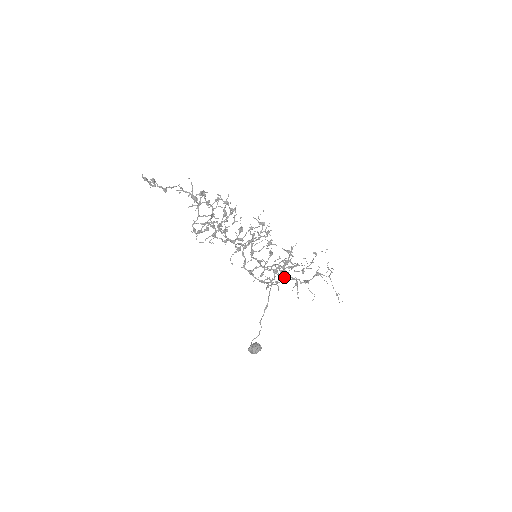
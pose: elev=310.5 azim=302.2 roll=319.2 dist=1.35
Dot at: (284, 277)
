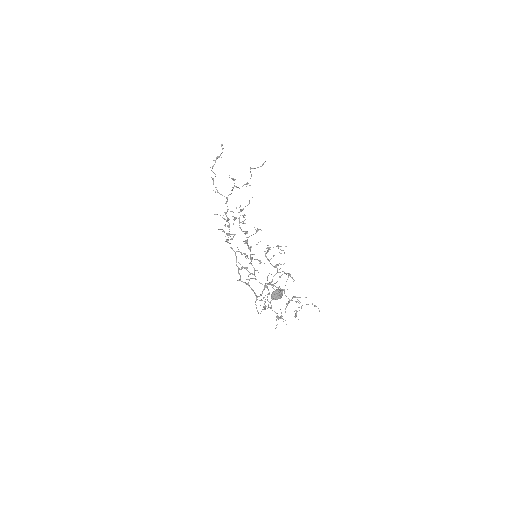
Dot at: (275, 283)
